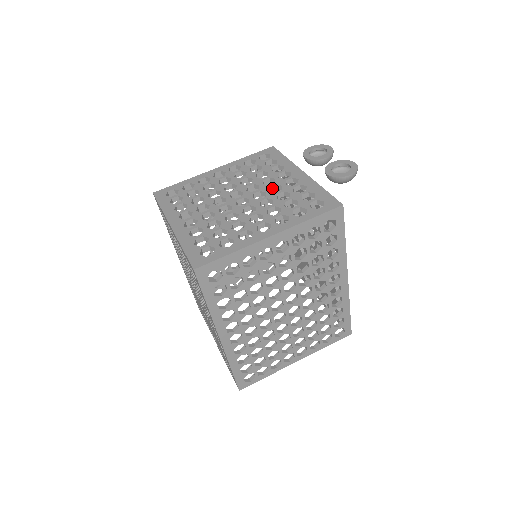
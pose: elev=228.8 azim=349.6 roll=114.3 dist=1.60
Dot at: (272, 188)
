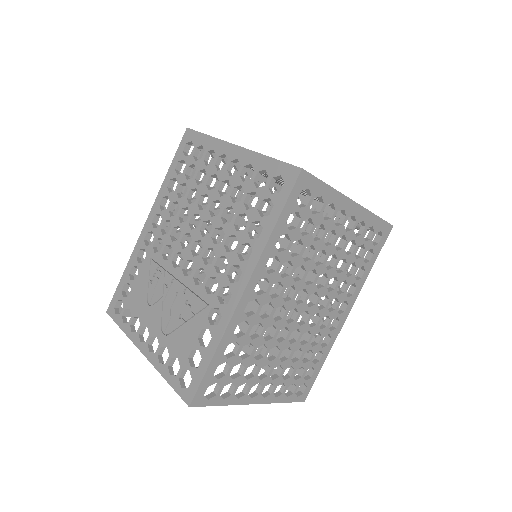
Dot at: occluded
